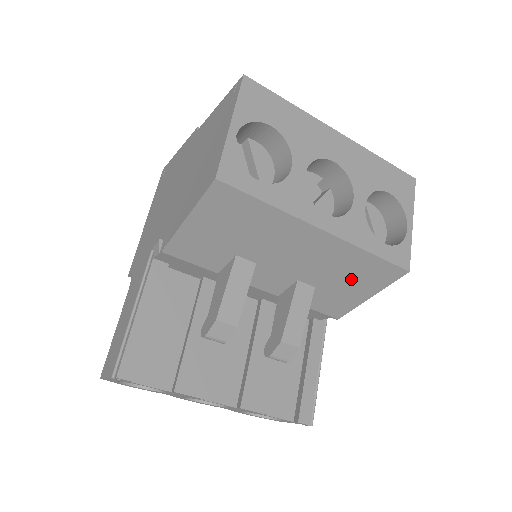
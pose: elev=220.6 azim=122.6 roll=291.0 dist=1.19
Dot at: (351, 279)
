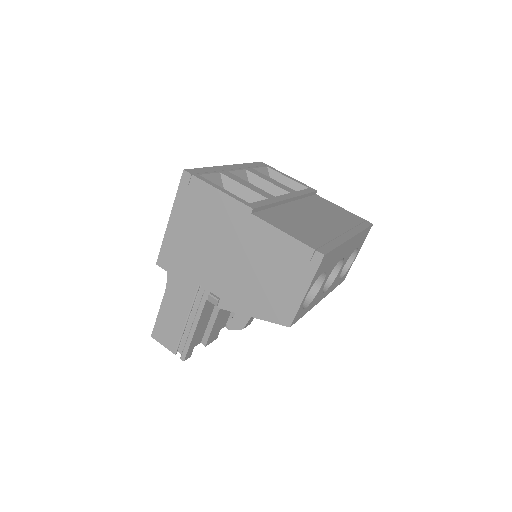
Dot at: occluded
